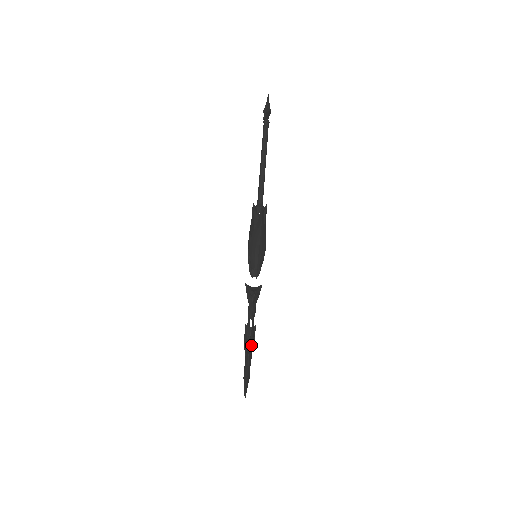
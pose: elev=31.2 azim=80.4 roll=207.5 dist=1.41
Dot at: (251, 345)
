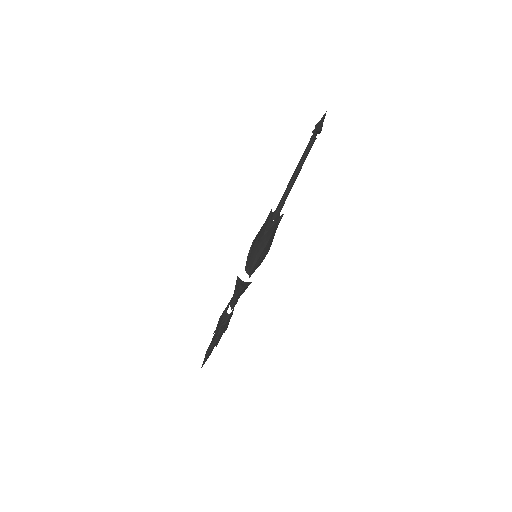
Dot at: (223, 331)
